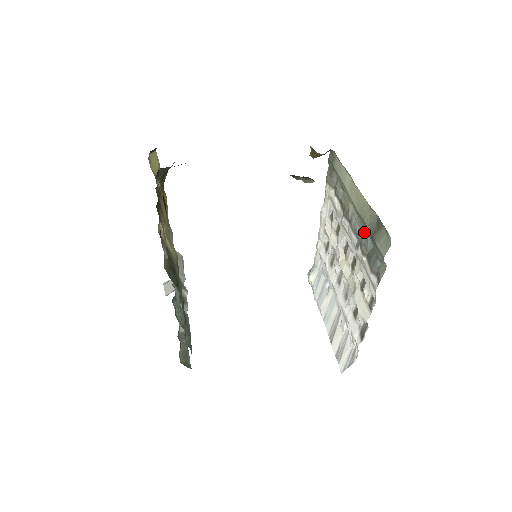
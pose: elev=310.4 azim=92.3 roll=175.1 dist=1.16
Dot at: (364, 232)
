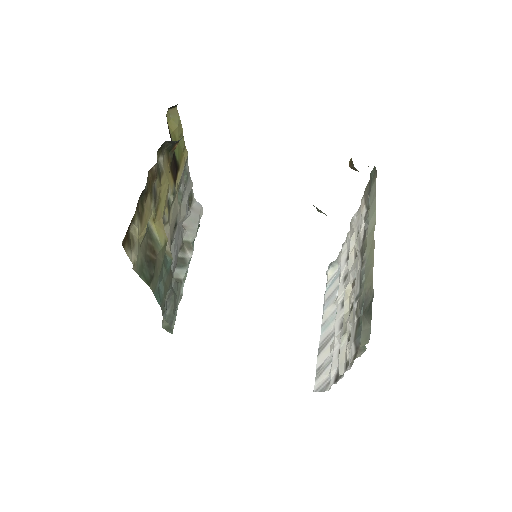
Dot at: (363, 294)
